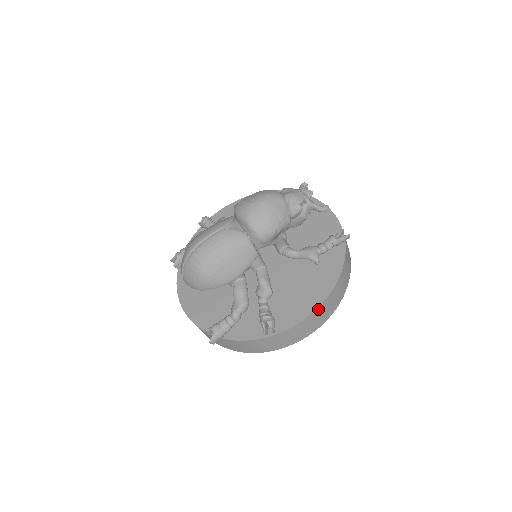
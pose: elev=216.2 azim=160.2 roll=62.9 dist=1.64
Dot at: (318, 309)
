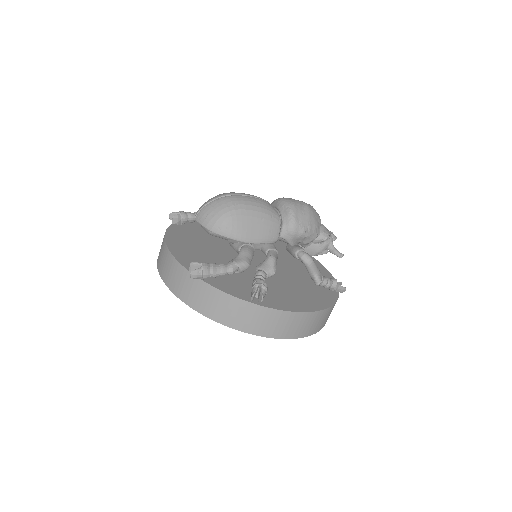
Dot at: (305, 314)
